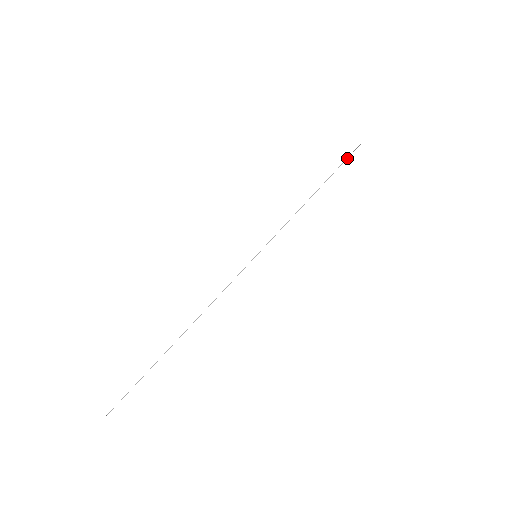
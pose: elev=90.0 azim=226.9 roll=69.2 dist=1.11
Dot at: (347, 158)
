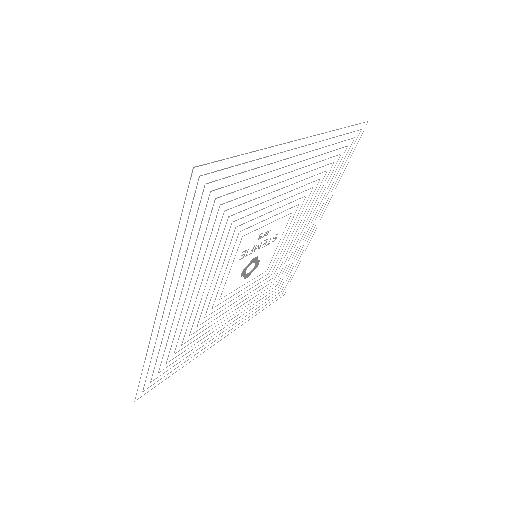
Dot at: (192, 171)
